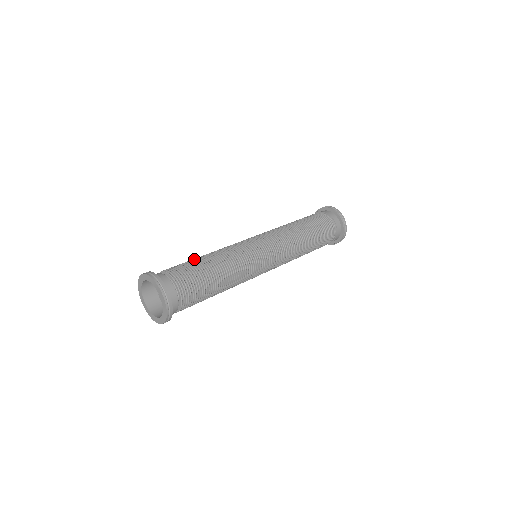
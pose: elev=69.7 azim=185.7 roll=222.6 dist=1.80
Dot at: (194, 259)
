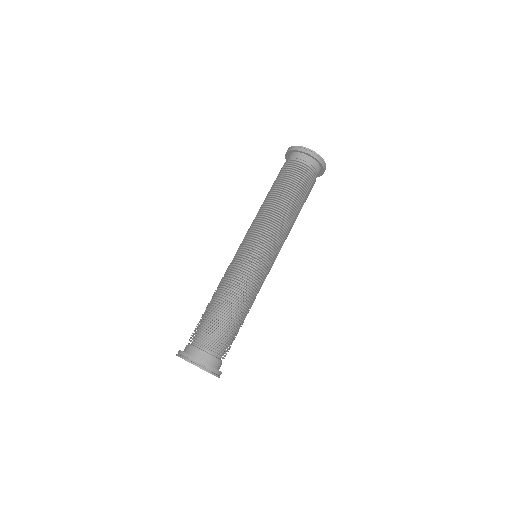
Dot at: (206, 309)
